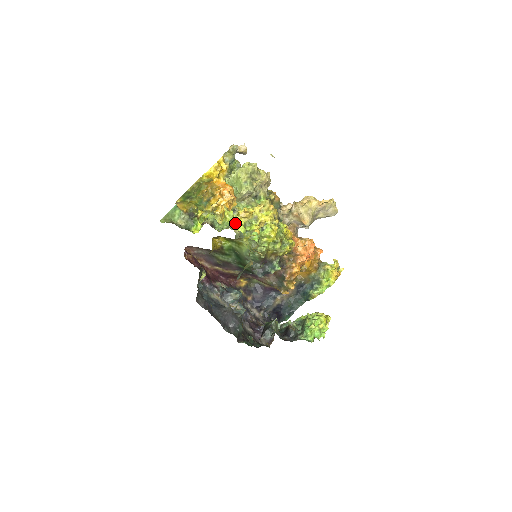
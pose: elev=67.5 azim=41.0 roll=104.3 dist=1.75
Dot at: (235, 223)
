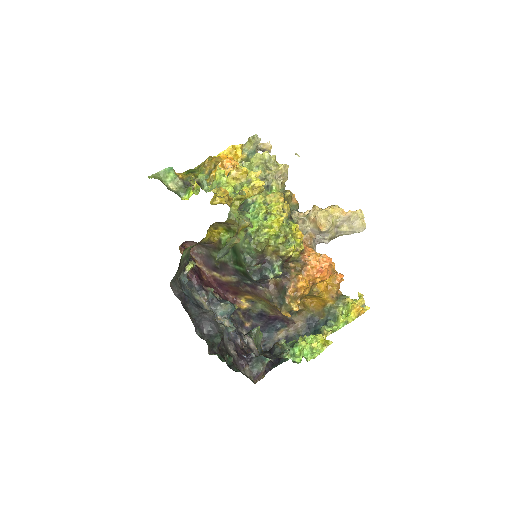
Dot at: (224, 182)
